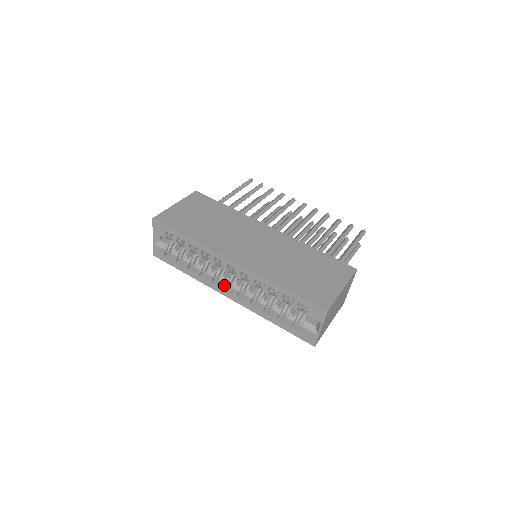
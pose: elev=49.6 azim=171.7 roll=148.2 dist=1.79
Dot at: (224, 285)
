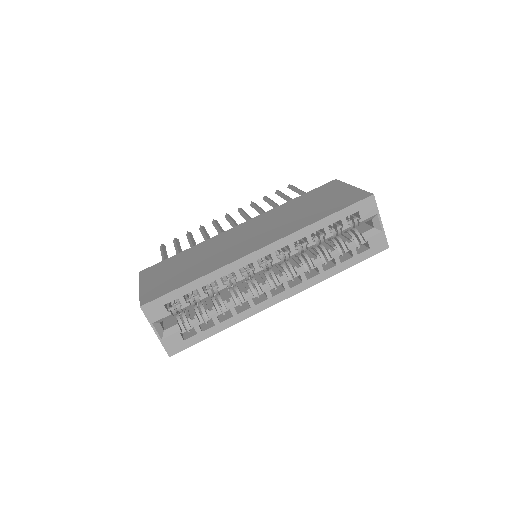
Dot at: (269, 291)
